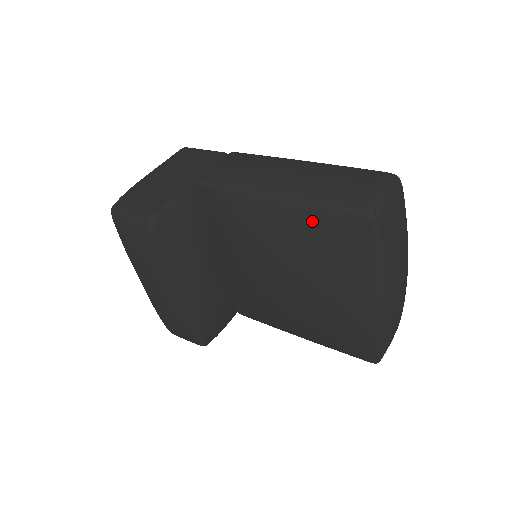
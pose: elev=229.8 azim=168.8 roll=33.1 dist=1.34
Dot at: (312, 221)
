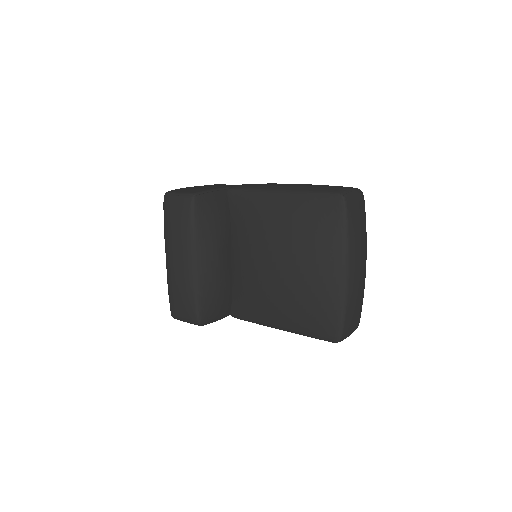
Dot at: (304, 203)
